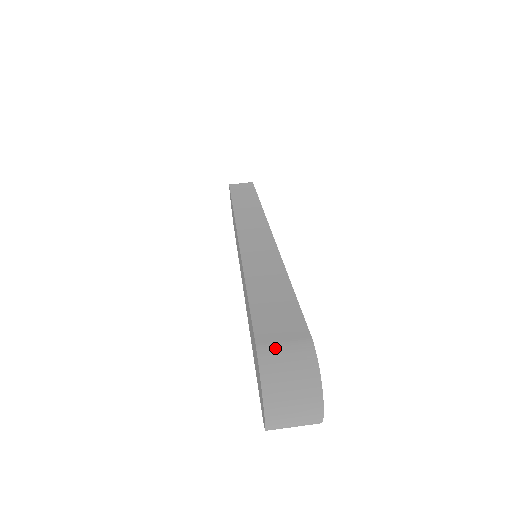
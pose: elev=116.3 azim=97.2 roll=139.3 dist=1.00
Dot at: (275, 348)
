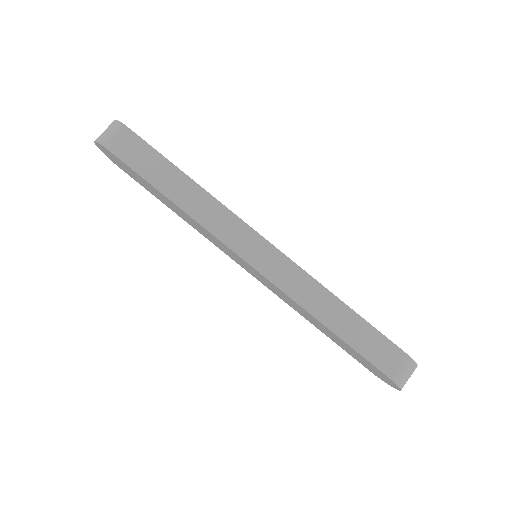
Dot at: (399, 374)
